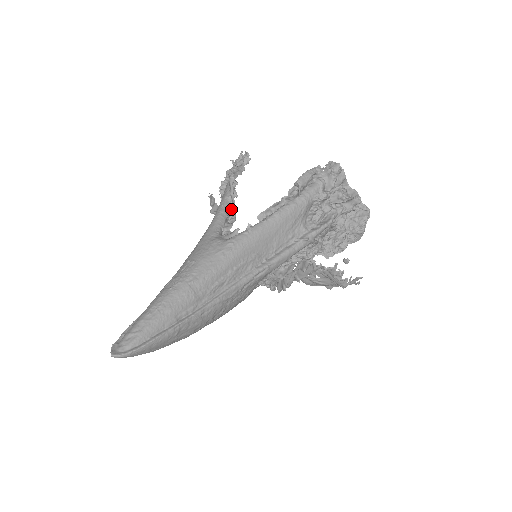
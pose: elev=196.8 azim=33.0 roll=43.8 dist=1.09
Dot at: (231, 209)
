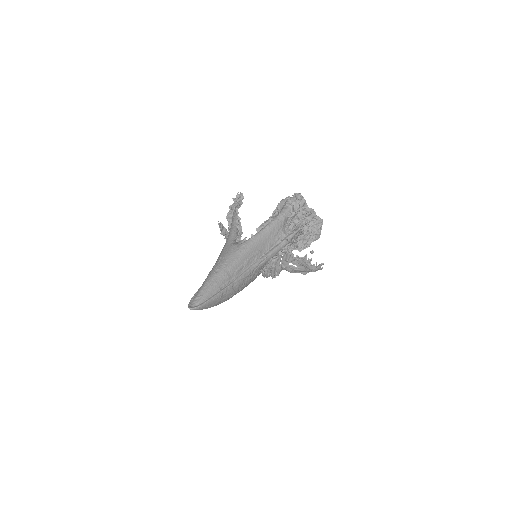
Dot at: (239, 227)
